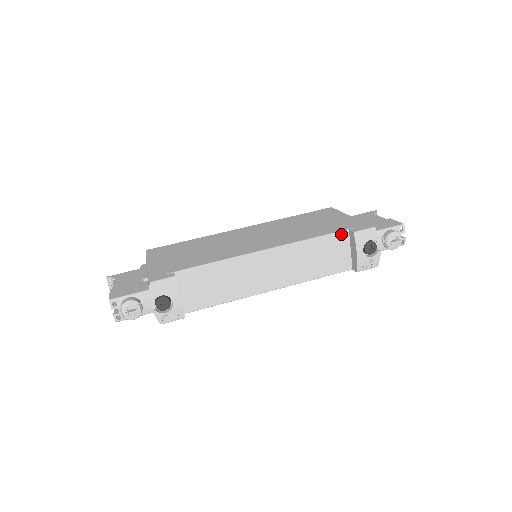
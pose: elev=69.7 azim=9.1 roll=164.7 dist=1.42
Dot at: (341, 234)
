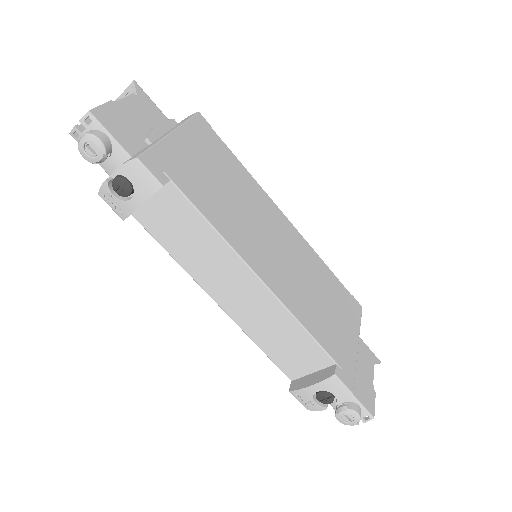
Dot at: (326, 357)
